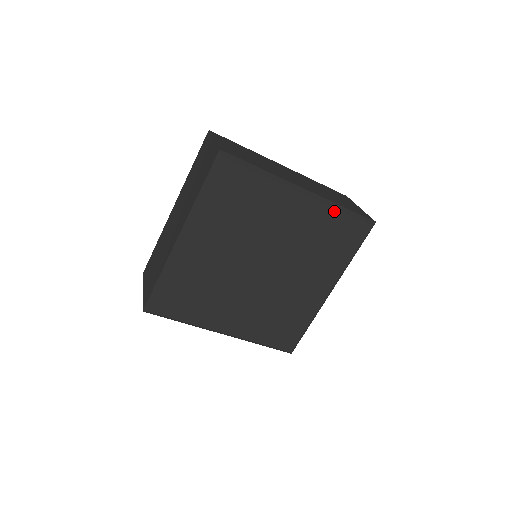
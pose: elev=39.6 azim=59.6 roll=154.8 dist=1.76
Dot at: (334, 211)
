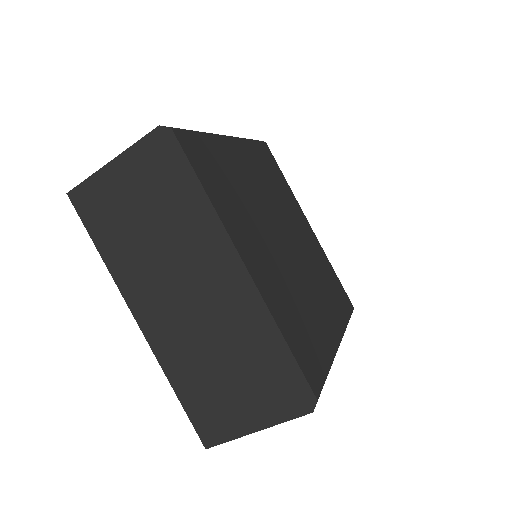
Dot at: (329, 263)
